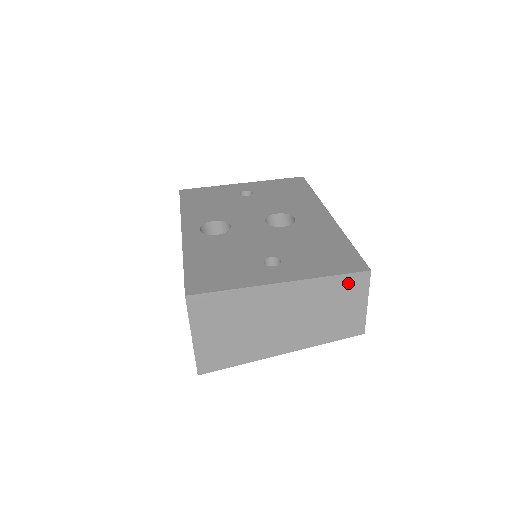
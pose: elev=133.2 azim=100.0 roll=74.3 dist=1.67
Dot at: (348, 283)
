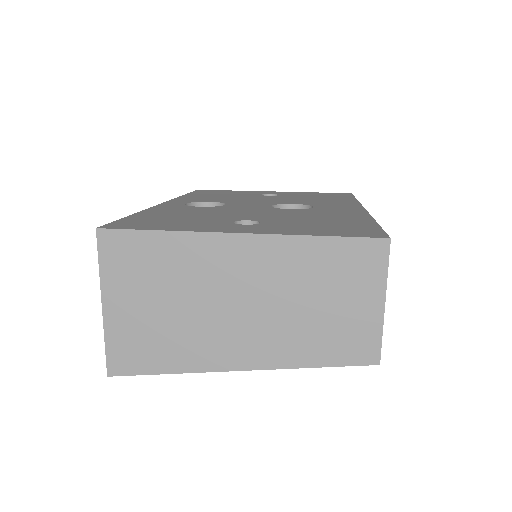
Dot at: (350, 256)
